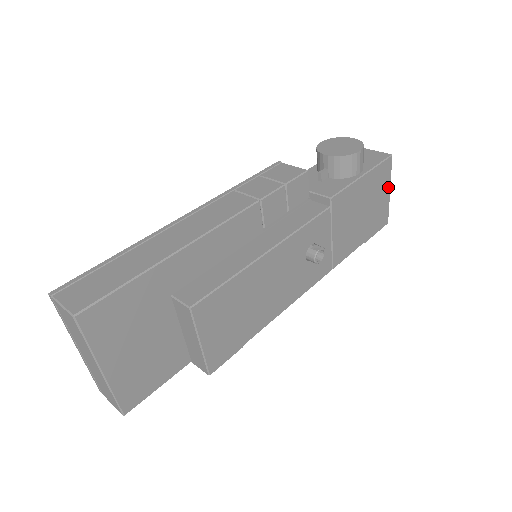
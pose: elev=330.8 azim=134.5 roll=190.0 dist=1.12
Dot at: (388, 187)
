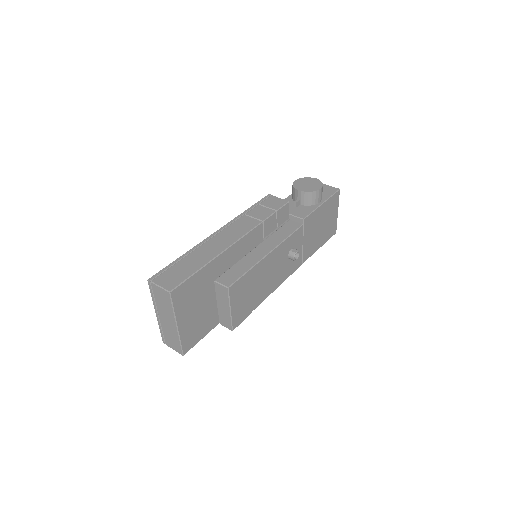
Dot at: (337, 209)
